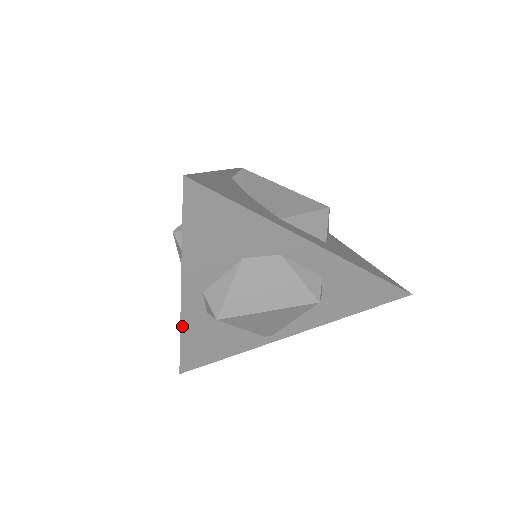
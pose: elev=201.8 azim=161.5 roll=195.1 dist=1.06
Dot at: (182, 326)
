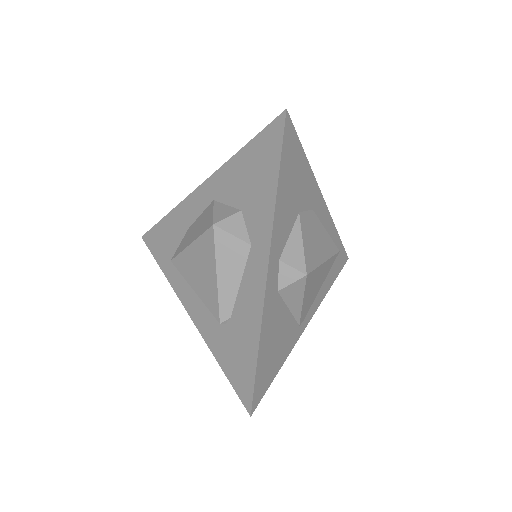
Dot at: (263, 318)
